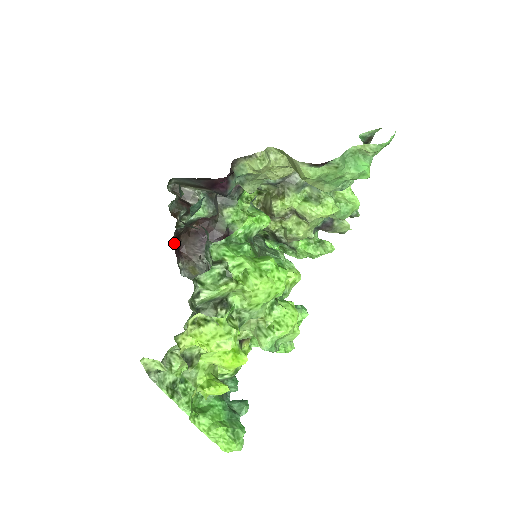
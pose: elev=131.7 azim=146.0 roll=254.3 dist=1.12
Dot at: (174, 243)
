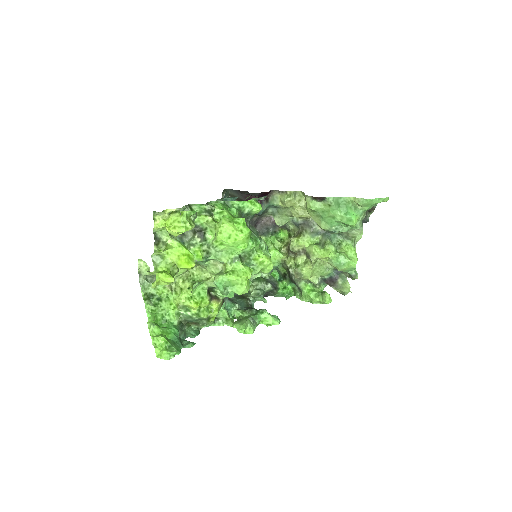
Dot at: occluded
